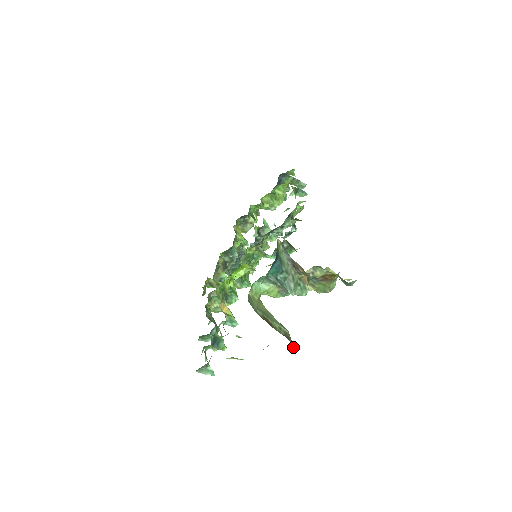
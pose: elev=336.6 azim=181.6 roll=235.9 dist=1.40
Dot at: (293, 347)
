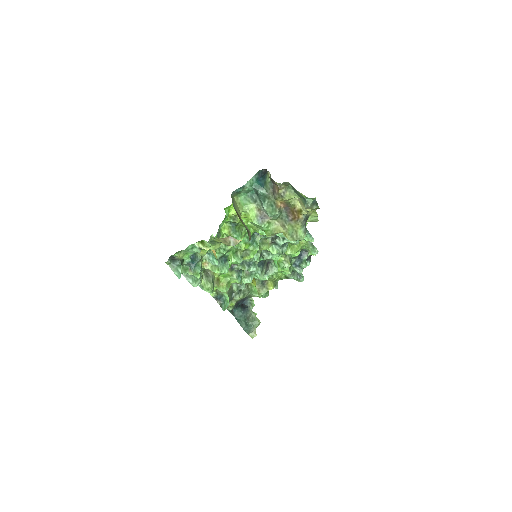
Dot at: (249, 240)
